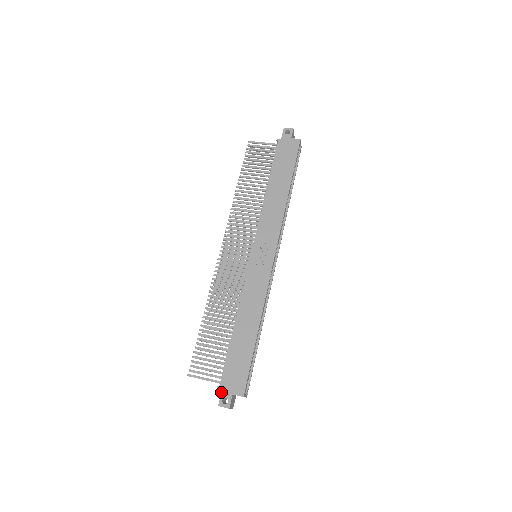
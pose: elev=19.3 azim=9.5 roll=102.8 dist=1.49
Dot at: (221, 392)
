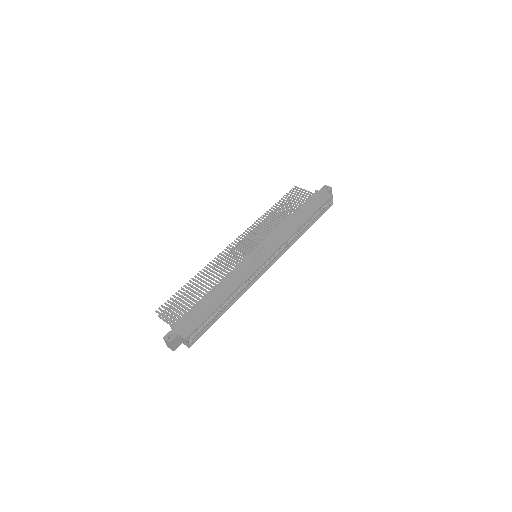
Dot at: occluded
